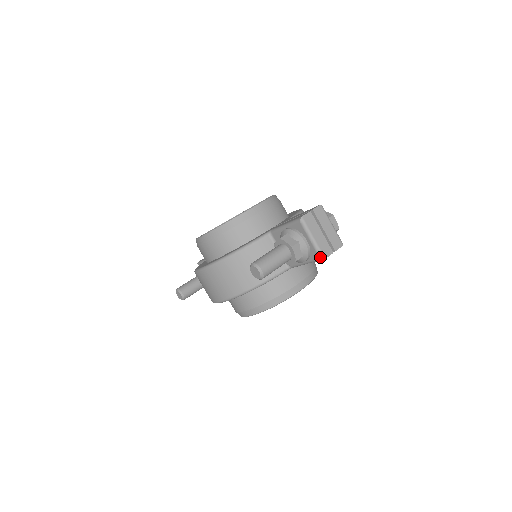
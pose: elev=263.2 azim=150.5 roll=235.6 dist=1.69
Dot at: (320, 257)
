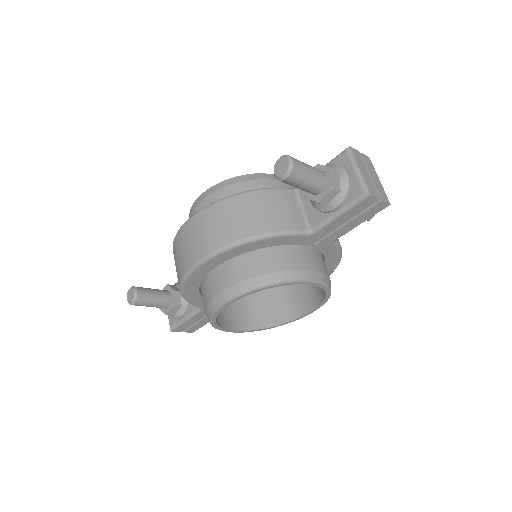
Dot at: (364, 191)
